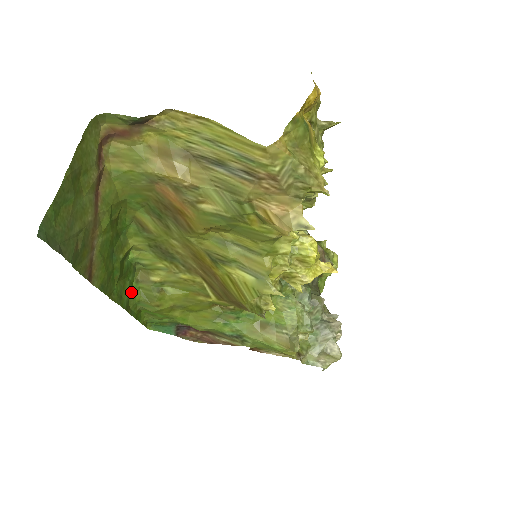
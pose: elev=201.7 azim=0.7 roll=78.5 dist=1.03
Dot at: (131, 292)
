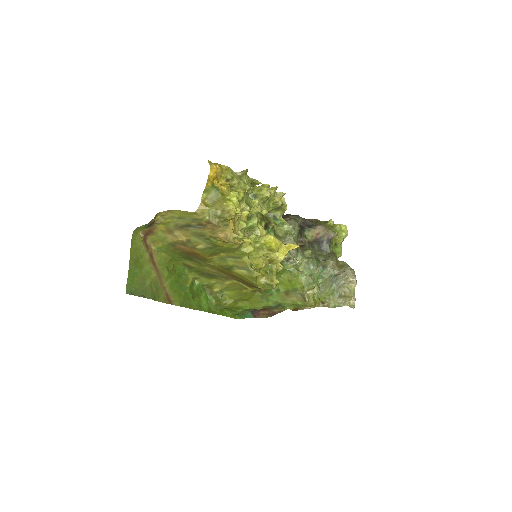
Dot at: (208, 302)
